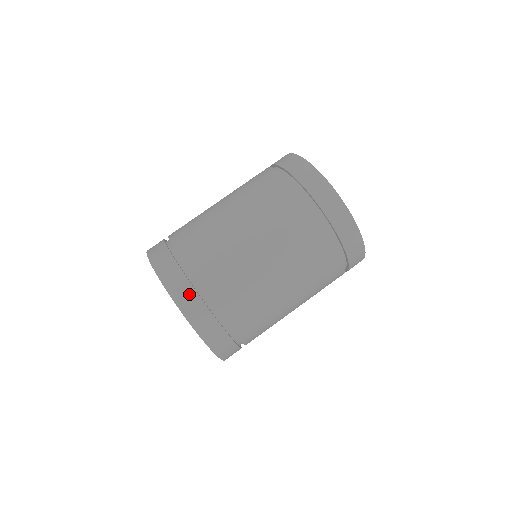
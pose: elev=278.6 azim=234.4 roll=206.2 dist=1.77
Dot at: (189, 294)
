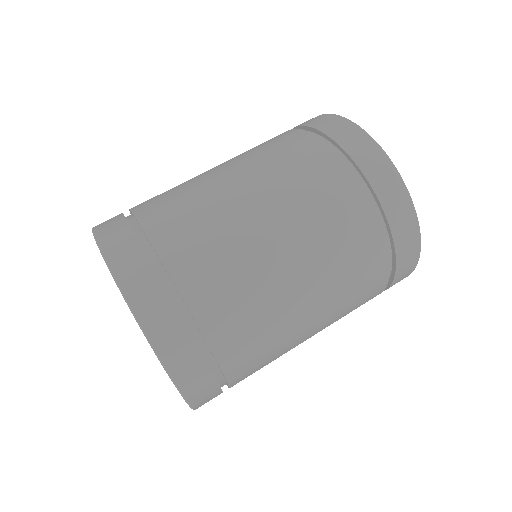
Dot at: (113, 218)
